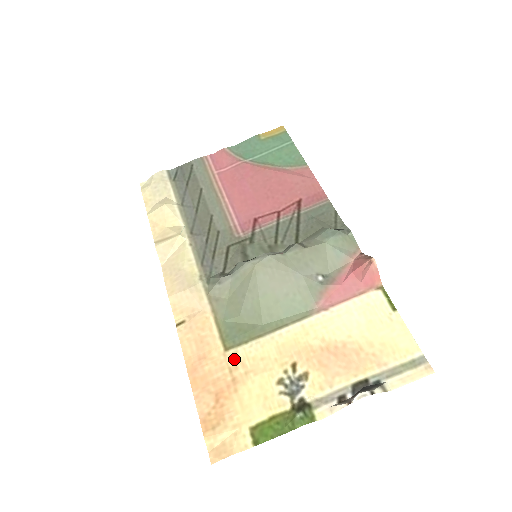
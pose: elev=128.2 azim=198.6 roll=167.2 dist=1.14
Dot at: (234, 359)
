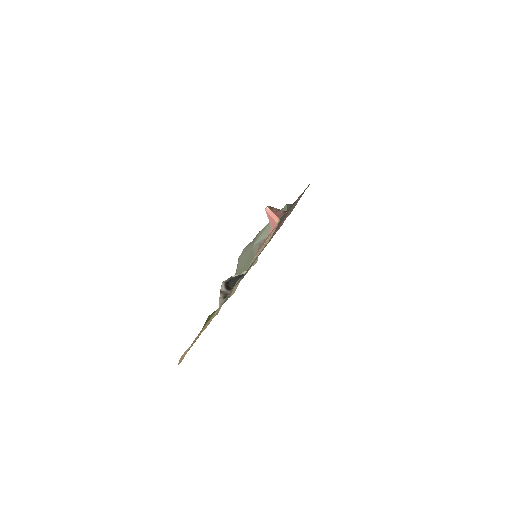
Dot at: occluded
